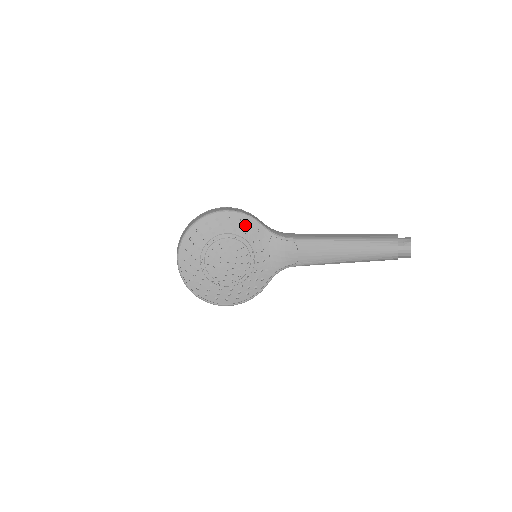
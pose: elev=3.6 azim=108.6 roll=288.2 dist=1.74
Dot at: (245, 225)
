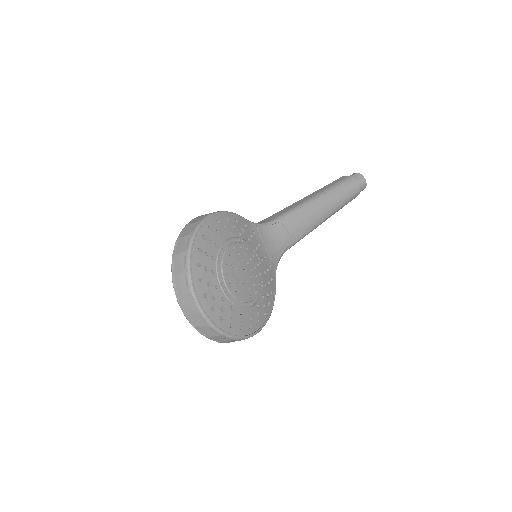
Dot at: (234, 224)
